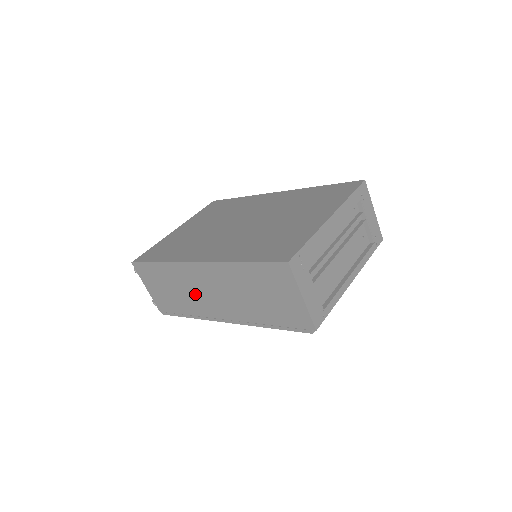
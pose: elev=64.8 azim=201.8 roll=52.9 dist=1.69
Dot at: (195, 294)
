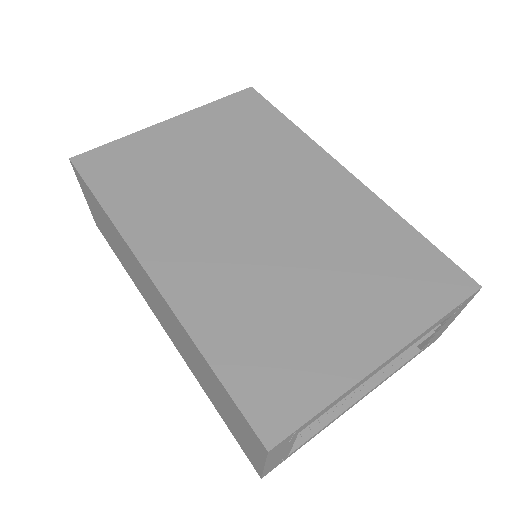
Dot at: (138, 279)
